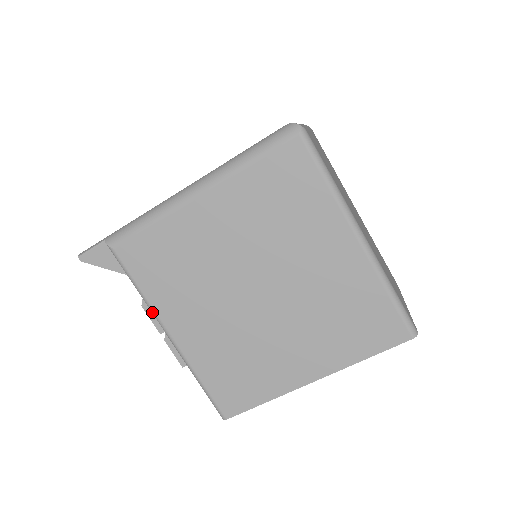
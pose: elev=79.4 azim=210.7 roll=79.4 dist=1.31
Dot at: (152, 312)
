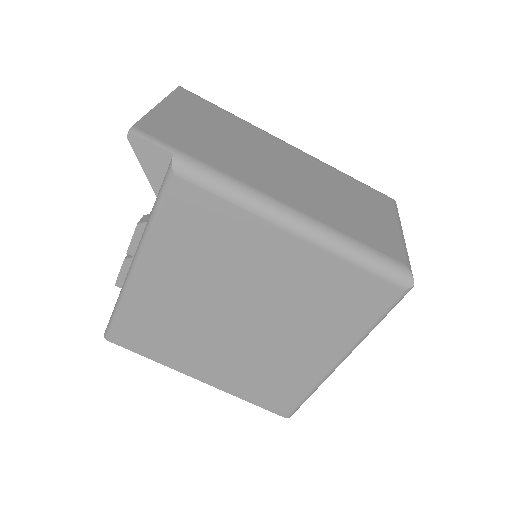
Dot at: (142, 241)
